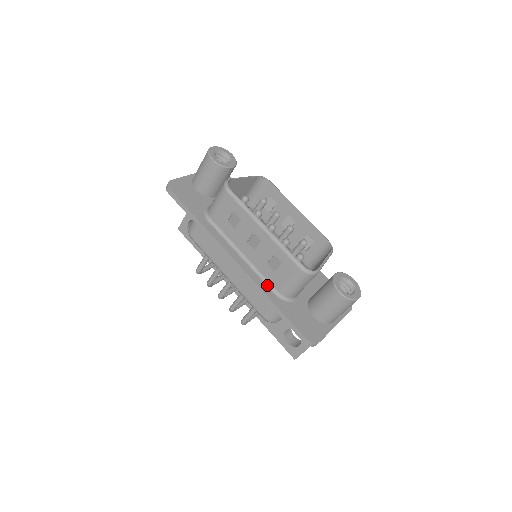
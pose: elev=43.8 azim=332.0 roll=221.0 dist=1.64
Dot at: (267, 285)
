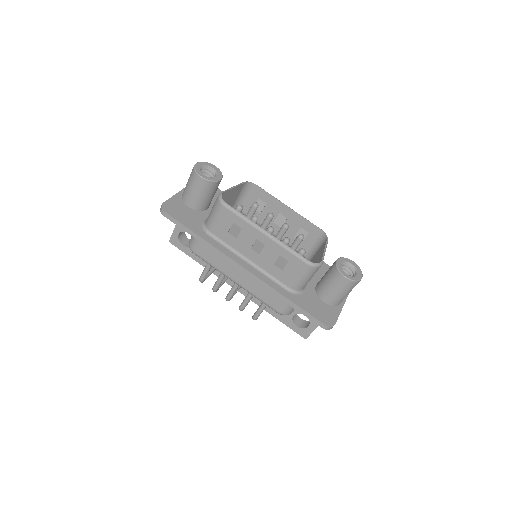
Dot at: (277, 283)
